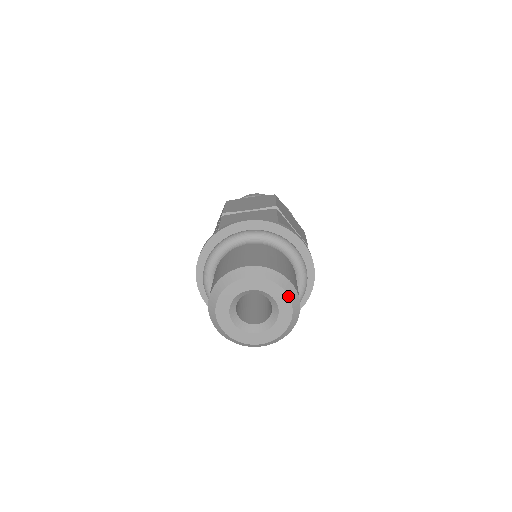
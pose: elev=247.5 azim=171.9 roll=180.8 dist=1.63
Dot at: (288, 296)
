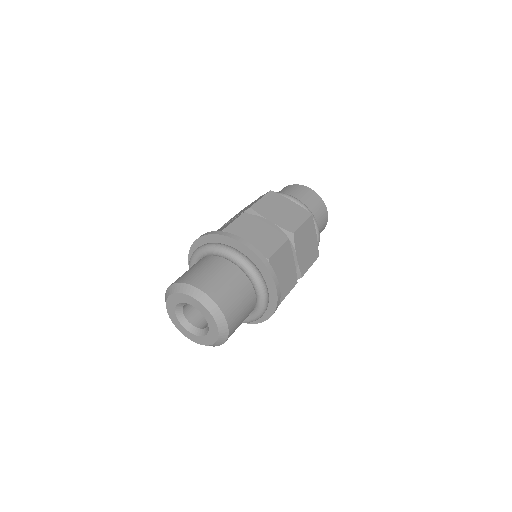
Dot at: (201, 303)
